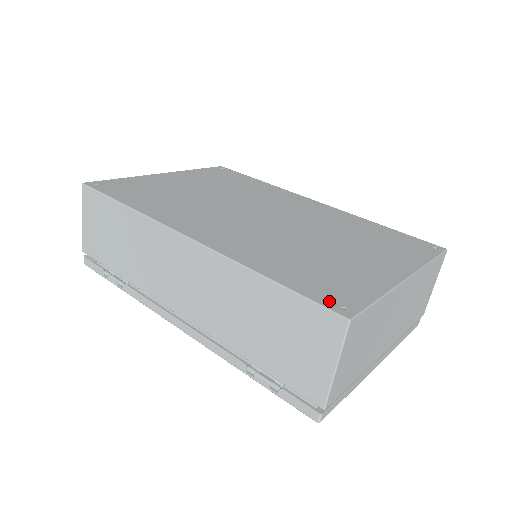
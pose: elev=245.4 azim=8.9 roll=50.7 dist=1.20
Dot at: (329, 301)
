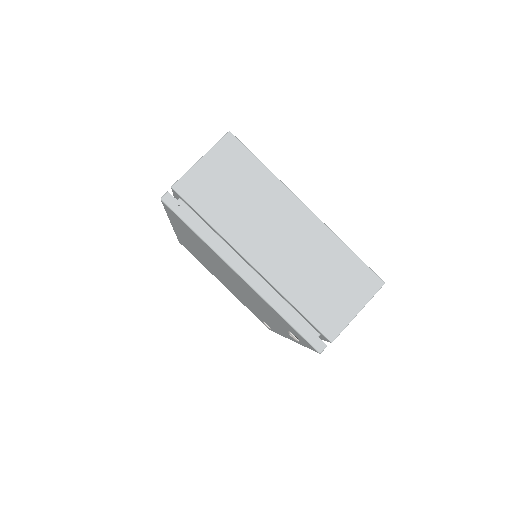
Dot at: occluded
